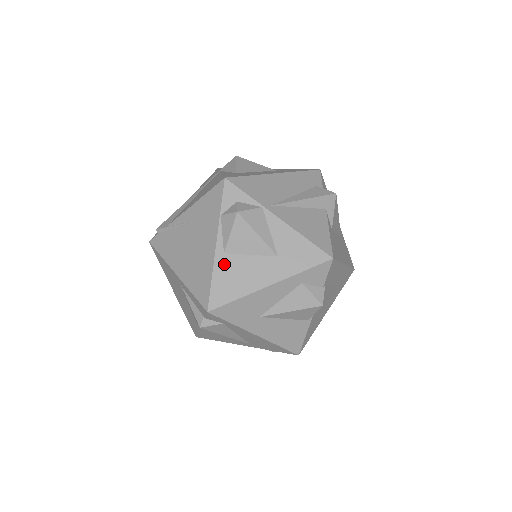
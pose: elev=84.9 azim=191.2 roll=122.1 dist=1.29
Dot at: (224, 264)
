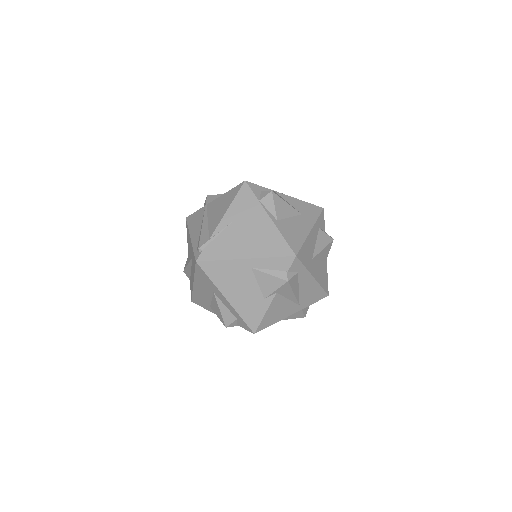
Dot at: (282, 226)
